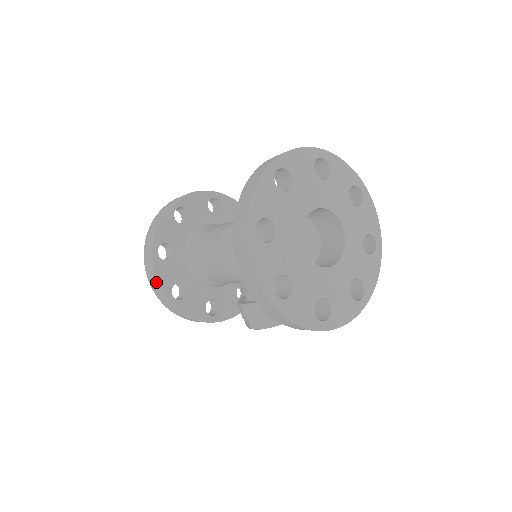
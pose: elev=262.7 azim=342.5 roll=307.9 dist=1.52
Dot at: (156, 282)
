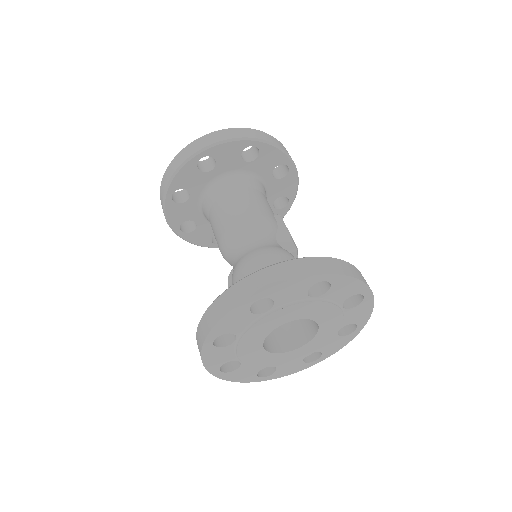
Dot at: occluded
